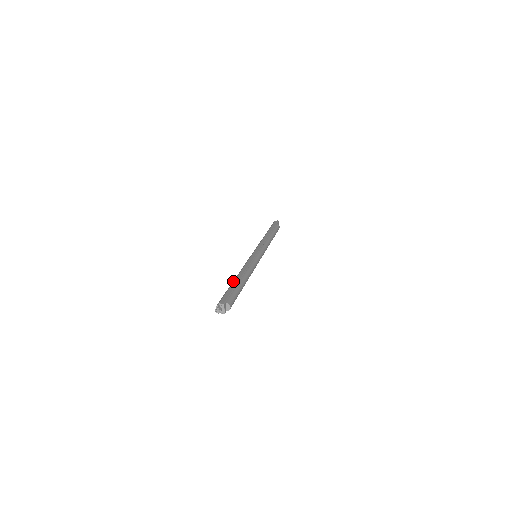
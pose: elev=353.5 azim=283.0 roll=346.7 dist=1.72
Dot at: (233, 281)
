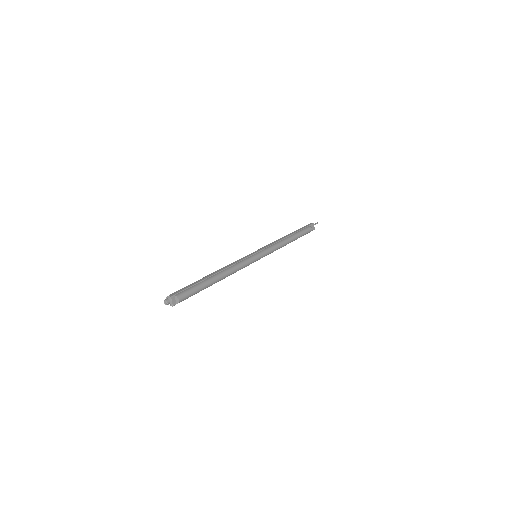
Dot at: (203, 277)
